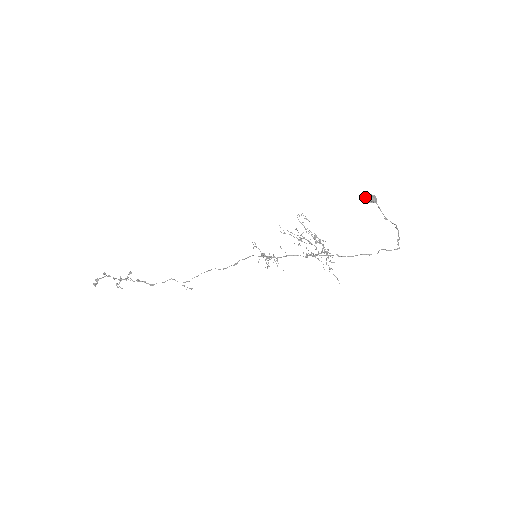
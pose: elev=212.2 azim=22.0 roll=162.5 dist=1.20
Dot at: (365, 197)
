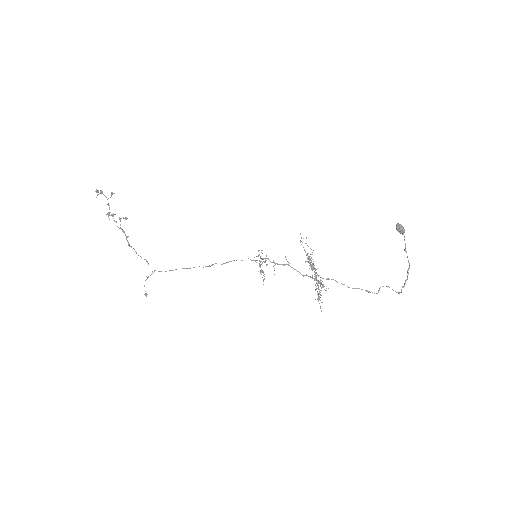
Dot at: (397, 224)
